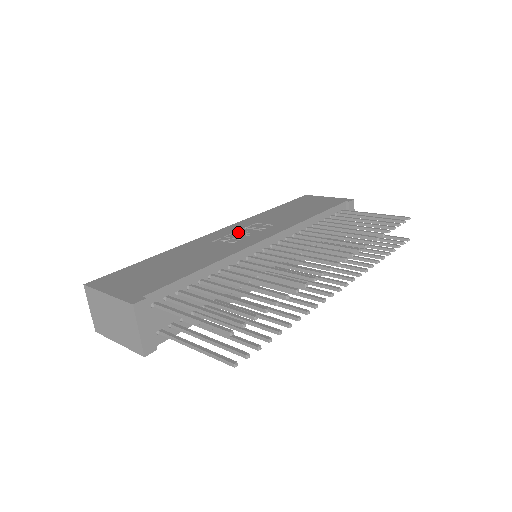
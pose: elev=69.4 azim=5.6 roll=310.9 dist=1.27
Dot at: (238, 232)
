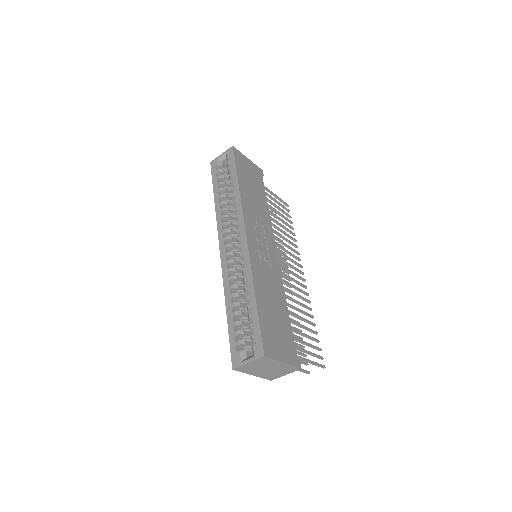
Dot at: (259, 242)
